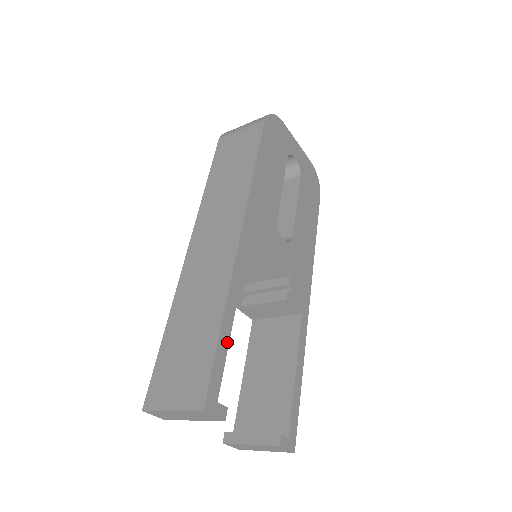
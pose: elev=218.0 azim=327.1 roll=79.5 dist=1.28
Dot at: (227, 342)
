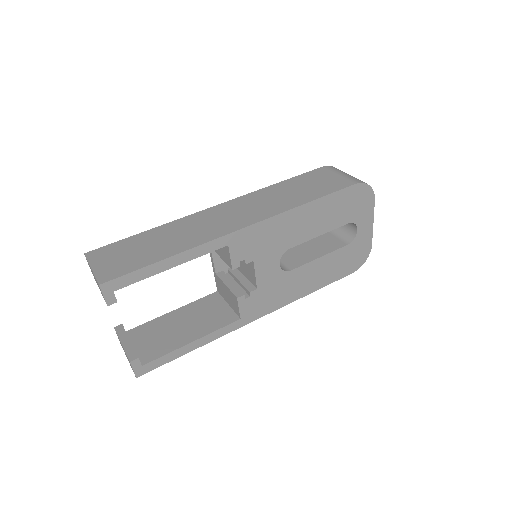
Dot at: (159, 271)
